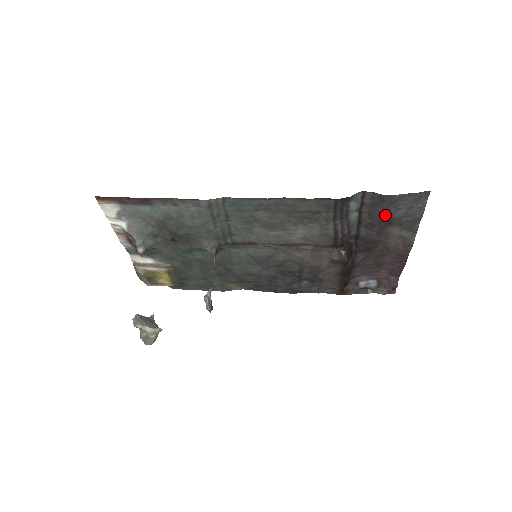
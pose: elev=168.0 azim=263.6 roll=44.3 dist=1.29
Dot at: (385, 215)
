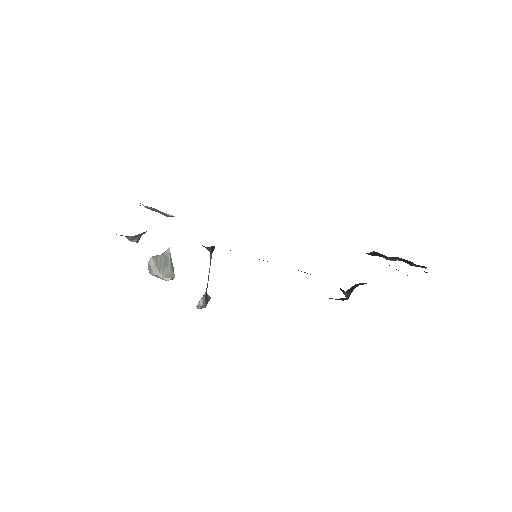
Dot at: occluded
